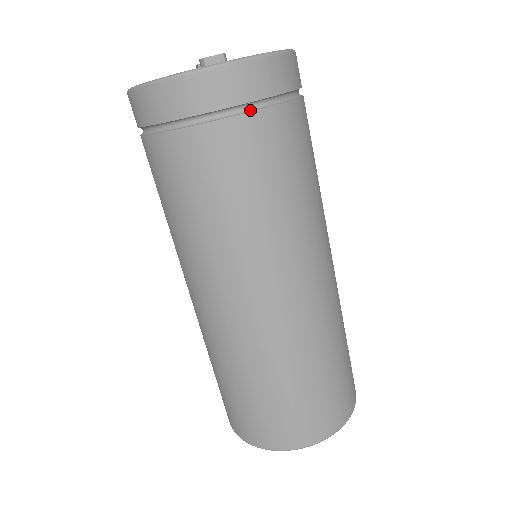
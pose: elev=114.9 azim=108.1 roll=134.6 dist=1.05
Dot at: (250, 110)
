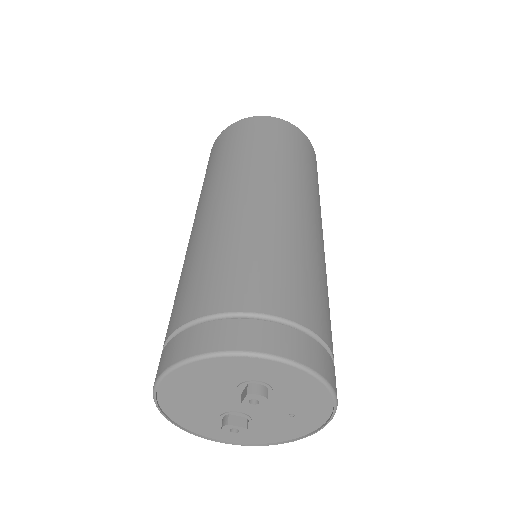
Dot at: occluded
